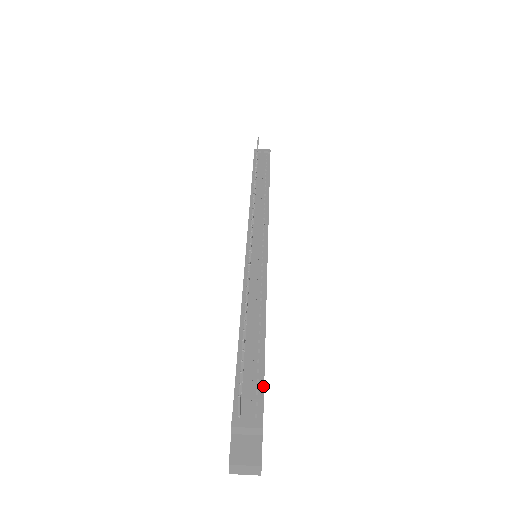
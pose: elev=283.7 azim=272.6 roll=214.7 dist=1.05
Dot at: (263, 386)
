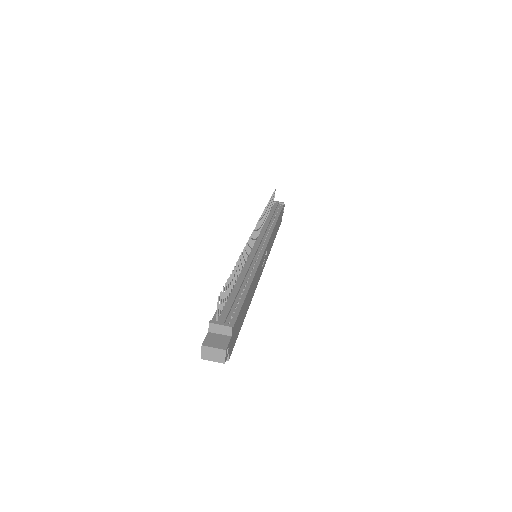
Dot at: (239, 310)
